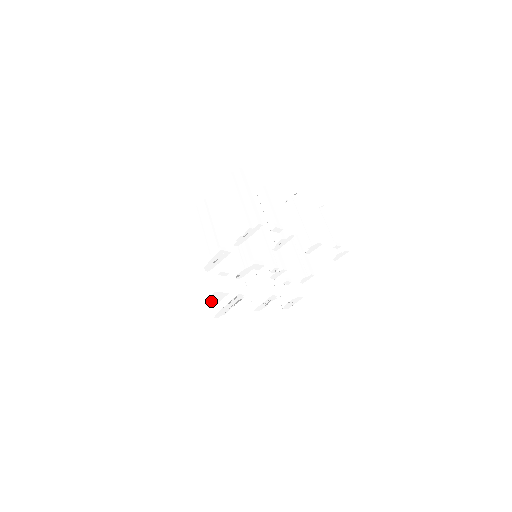
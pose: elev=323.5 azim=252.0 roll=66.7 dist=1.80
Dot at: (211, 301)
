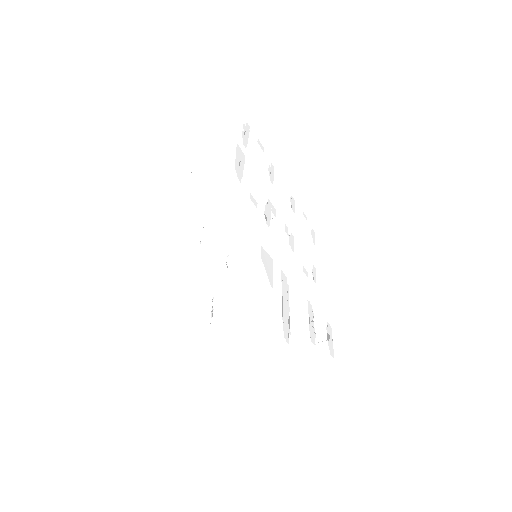
Dot at: (260, 334)
